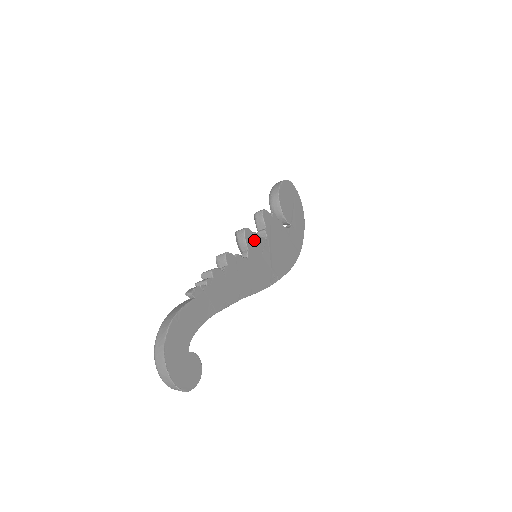
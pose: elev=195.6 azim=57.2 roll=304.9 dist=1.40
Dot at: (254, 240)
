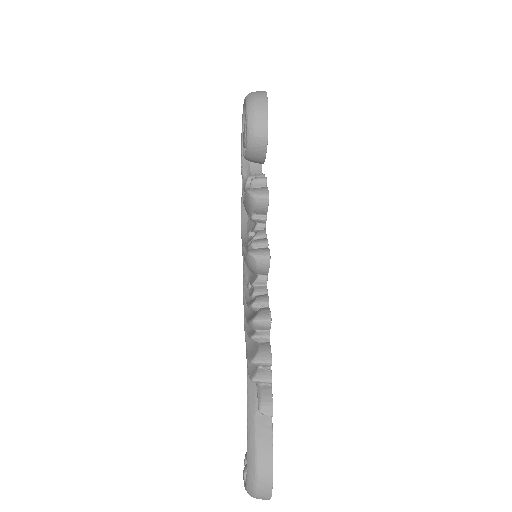
Dot at: occluded
